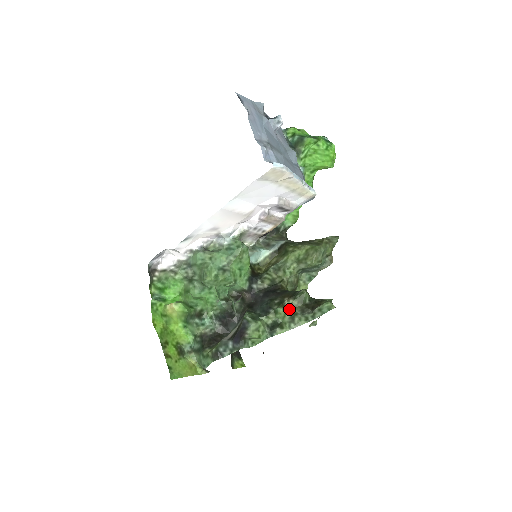
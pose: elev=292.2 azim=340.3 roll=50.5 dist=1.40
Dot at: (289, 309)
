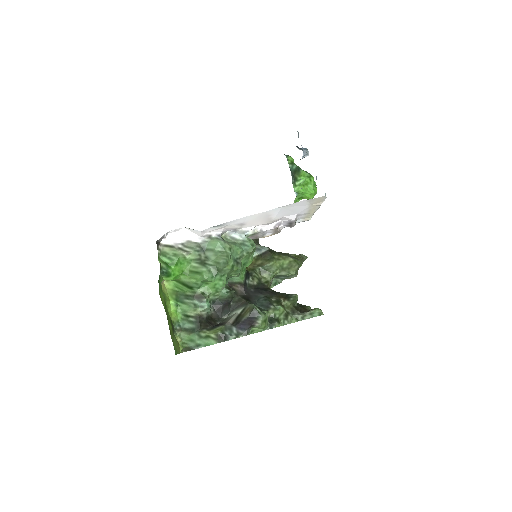
Dot at: (285, 308)
